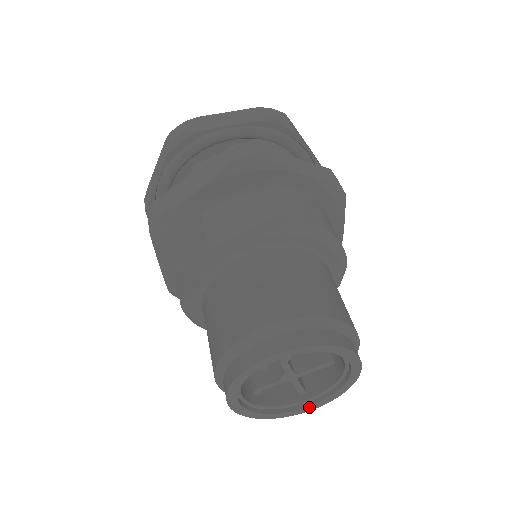
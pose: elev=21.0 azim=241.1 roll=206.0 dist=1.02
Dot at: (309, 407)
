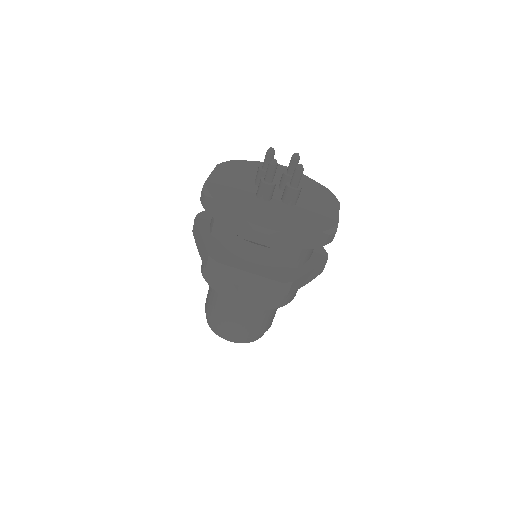
Dot at: occluded
